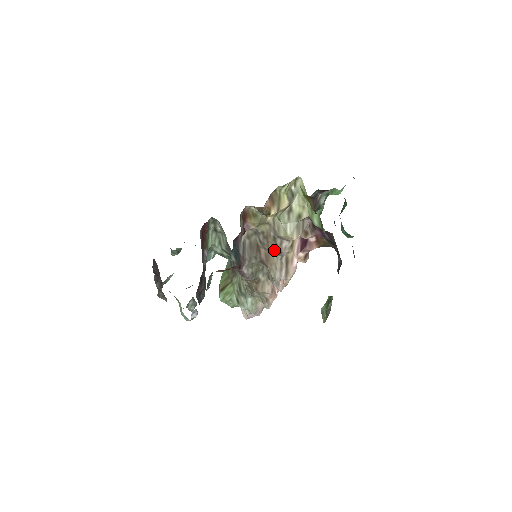
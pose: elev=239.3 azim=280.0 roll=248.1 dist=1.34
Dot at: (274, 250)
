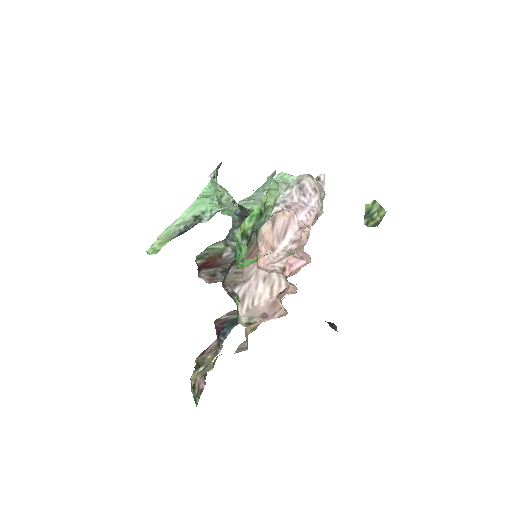
Dot at: occluded
